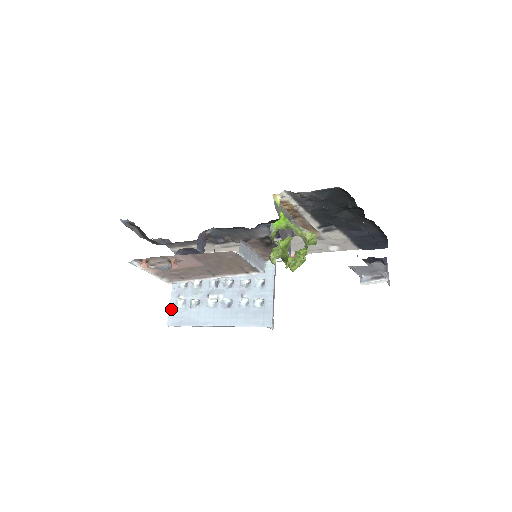
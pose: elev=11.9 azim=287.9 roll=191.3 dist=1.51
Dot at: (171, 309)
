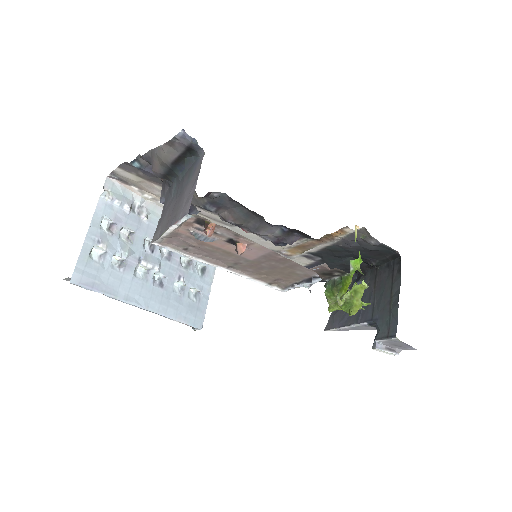
Dot at: (82, 258)
